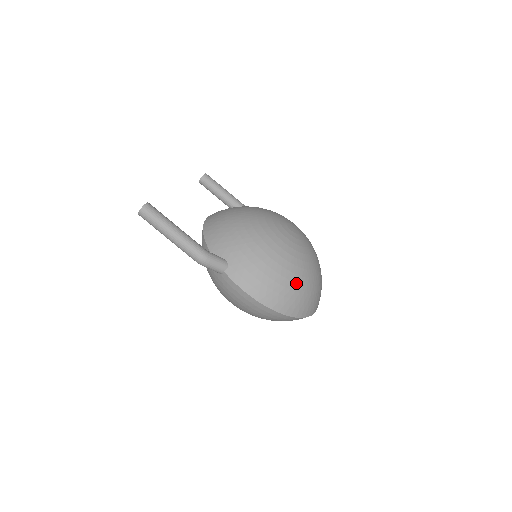
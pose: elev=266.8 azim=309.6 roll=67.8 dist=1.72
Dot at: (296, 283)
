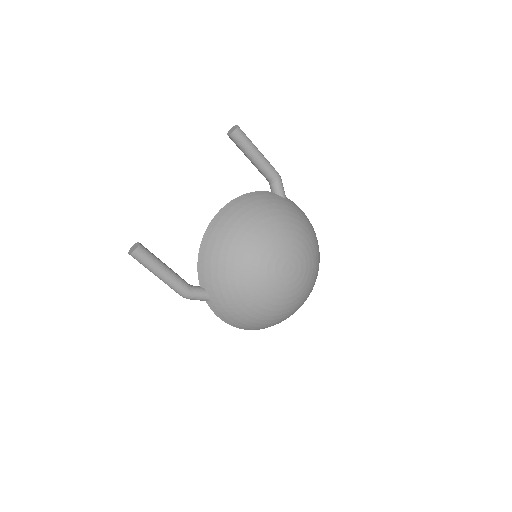
Dot at: (269, 320)
